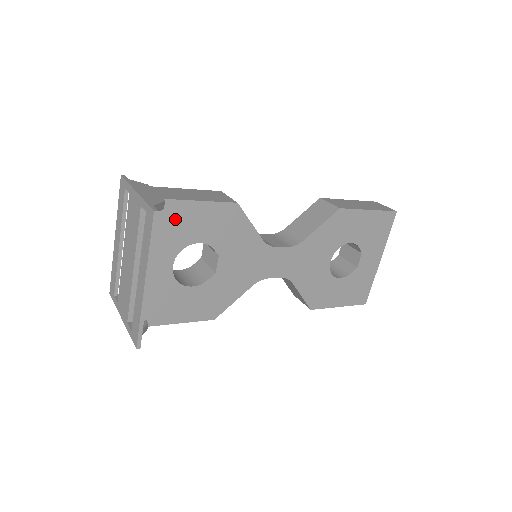
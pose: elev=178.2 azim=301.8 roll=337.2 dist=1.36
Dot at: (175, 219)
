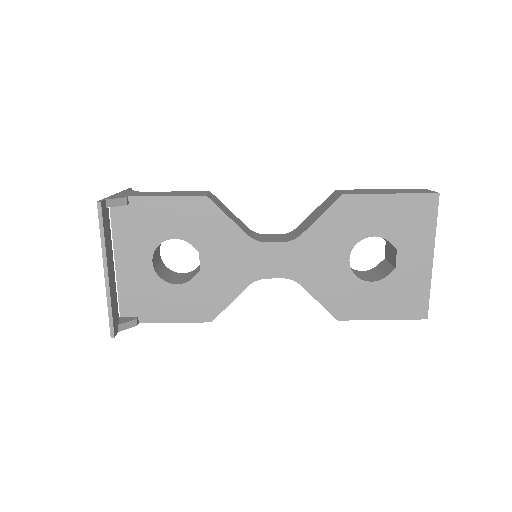
Dot at: (144, 215)
